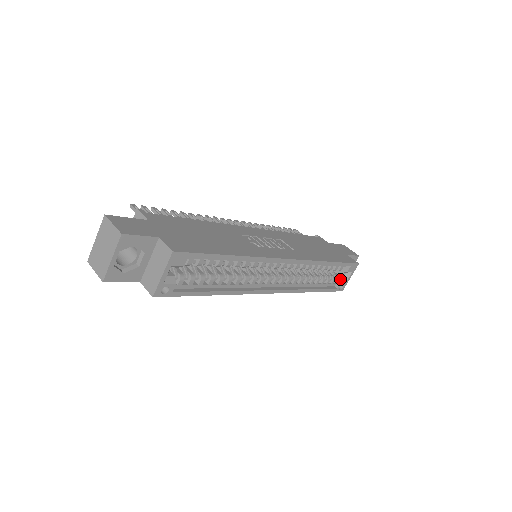
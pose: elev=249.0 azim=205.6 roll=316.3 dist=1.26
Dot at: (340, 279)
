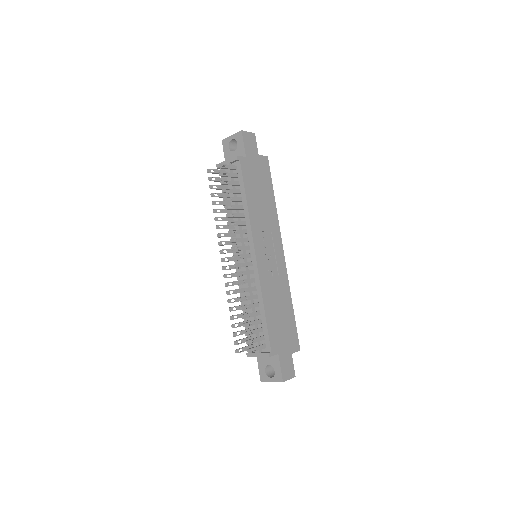
Dot at: occluded
